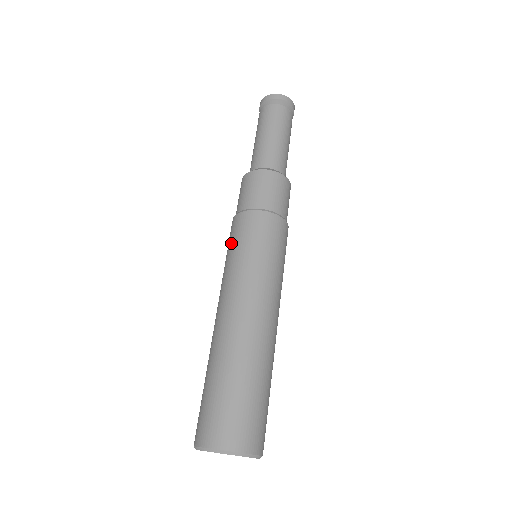
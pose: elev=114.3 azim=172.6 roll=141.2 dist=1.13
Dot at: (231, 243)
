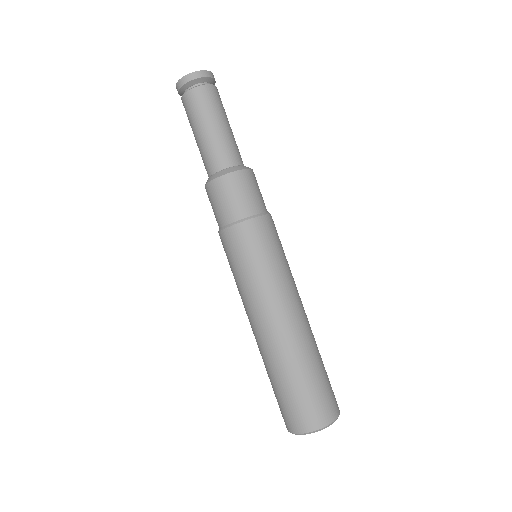
Dot at: (232, 260)
